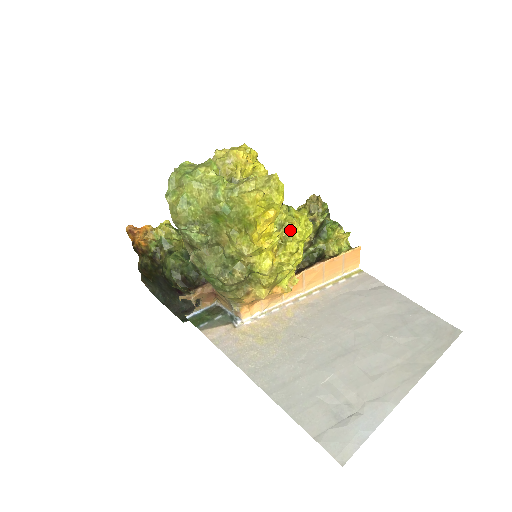
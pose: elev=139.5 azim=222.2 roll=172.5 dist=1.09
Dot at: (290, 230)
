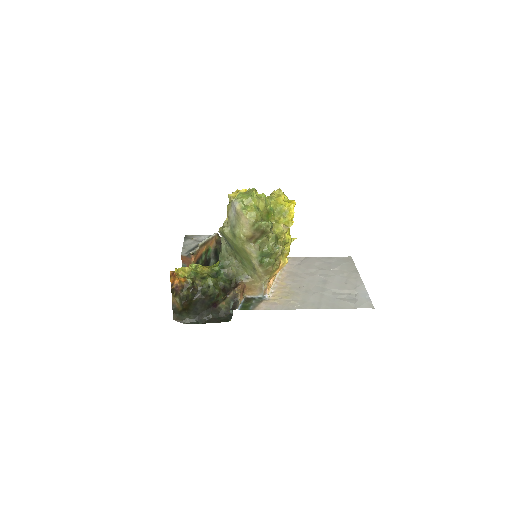
Dot at: occluded
